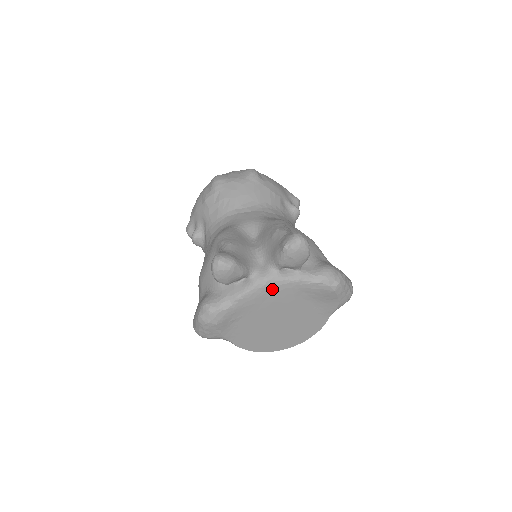
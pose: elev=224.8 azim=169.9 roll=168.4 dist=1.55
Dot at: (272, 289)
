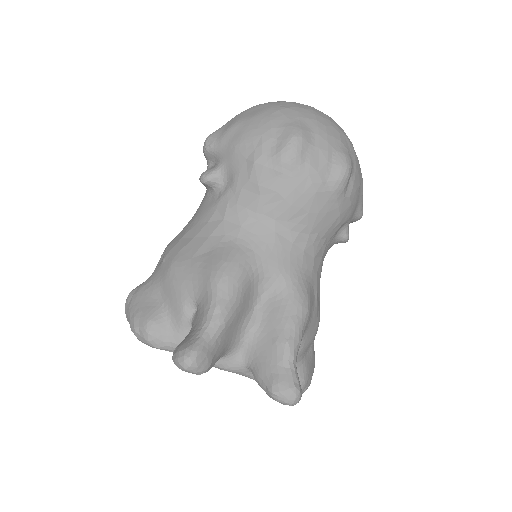
Dot at: occluded
